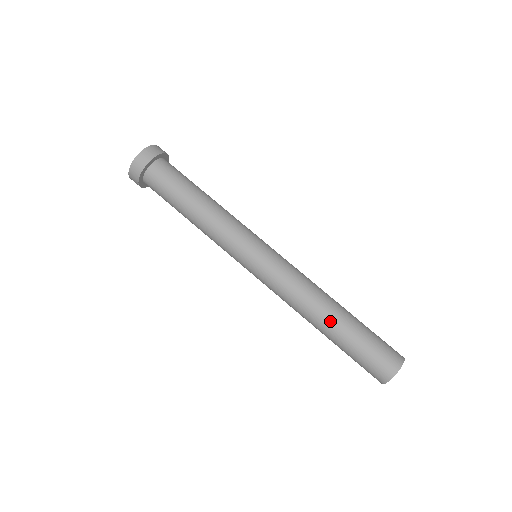
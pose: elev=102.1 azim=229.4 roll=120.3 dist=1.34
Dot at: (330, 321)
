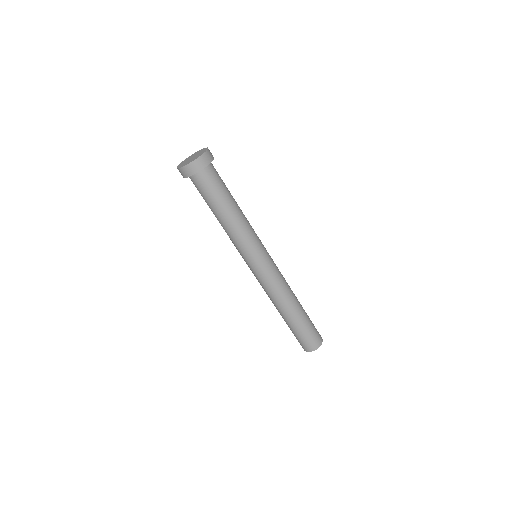
Dot at: (283, 315)
